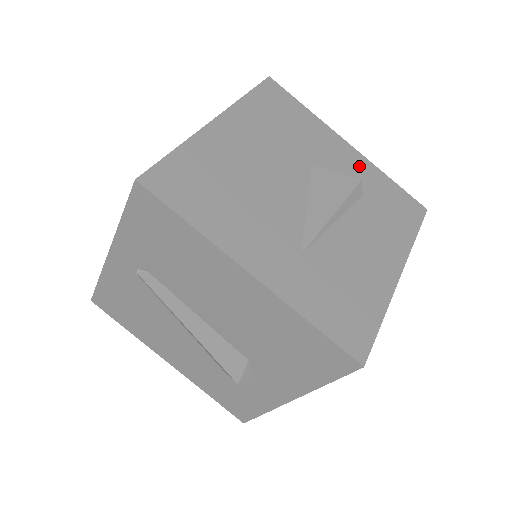
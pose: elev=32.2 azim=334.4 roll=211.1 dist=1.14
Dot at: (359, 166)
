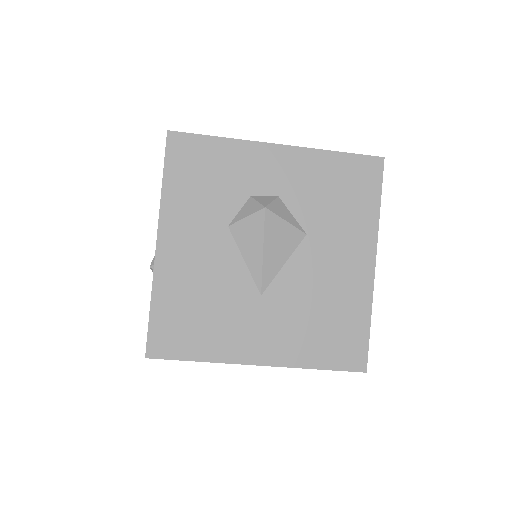
Dot at: occluded
